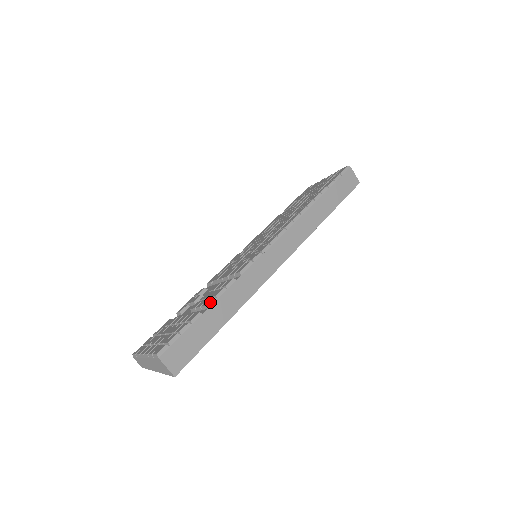
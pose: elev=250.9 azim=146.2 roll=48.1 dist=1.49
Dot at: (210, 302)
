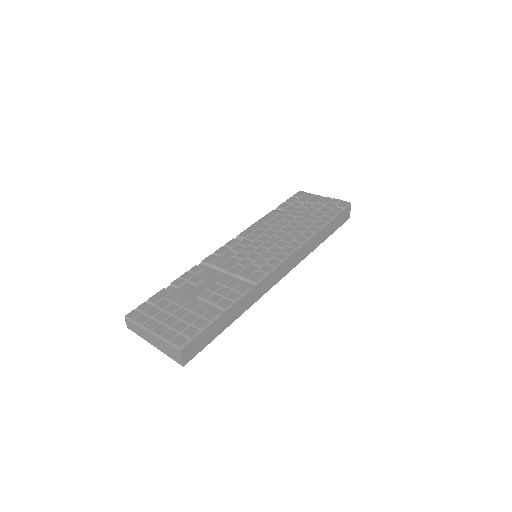
Dot at: (229, 306)
